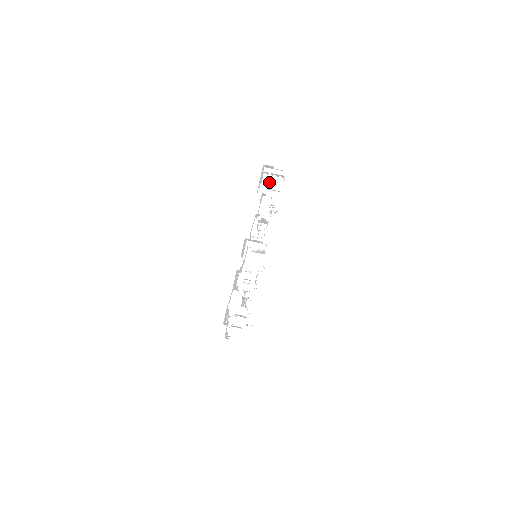
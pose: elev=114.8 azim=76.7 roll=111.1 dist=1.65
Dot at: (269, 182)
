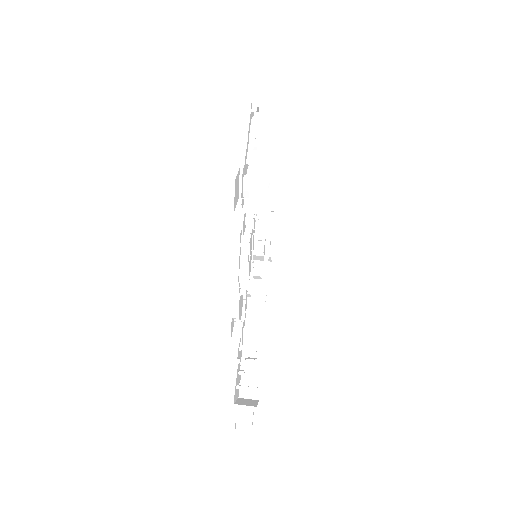
Dot at: occluded
